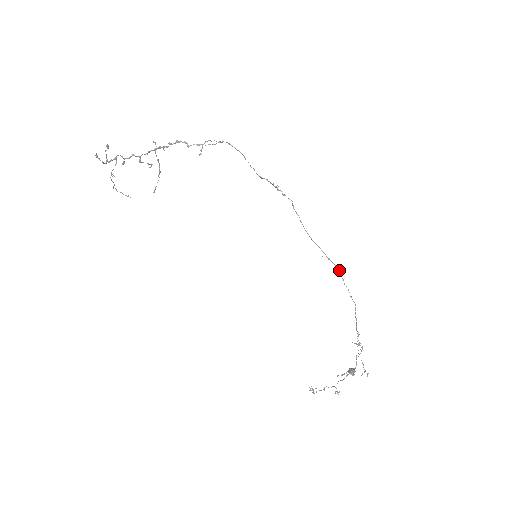
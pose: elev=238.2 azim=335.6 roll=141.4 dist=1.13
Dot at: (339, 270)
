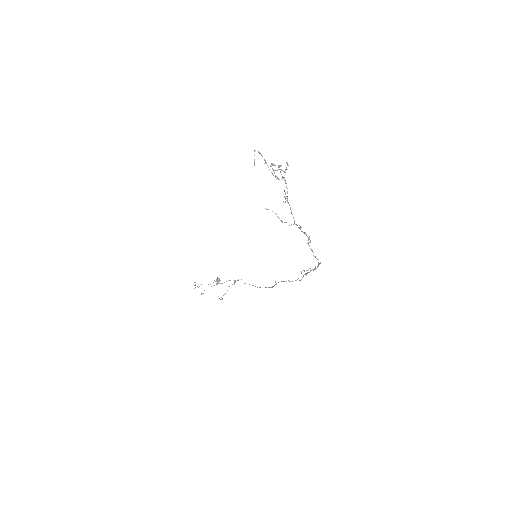
Dot at: (272, 286)
